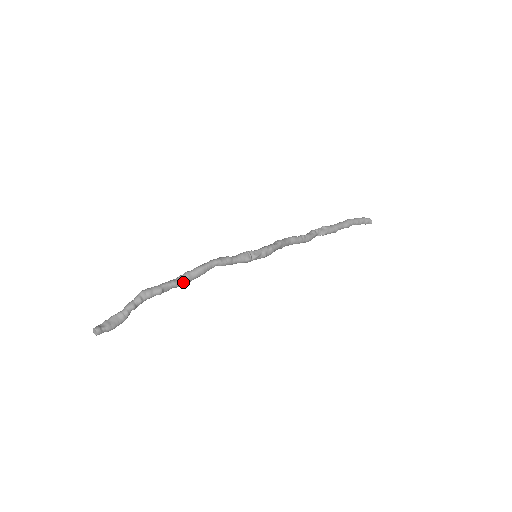
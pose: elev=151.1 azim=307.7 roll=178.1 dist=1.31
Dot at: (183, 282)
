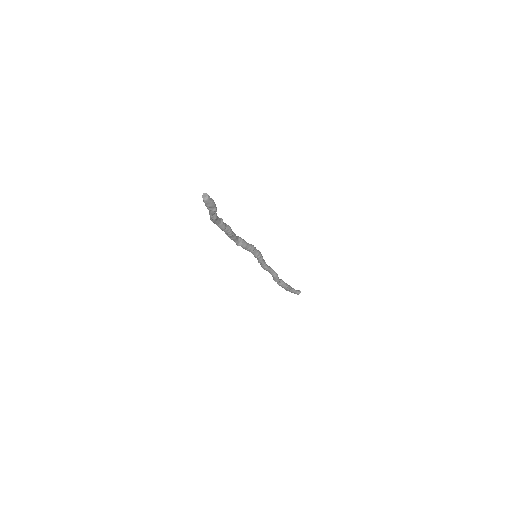
Dot at: (229, 227)
